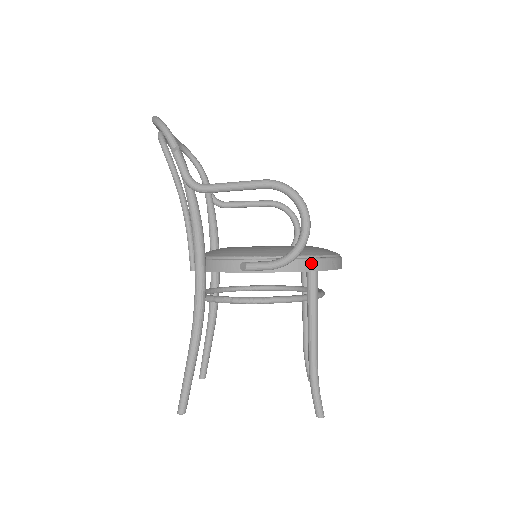
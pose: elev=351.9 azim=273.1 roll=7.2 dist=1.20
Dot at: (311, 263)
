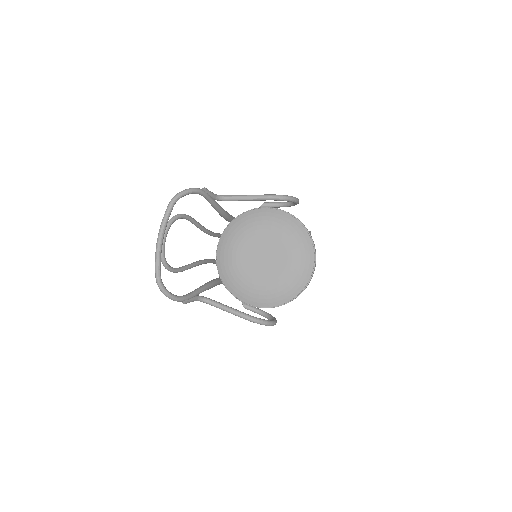
Dot at: occluded
